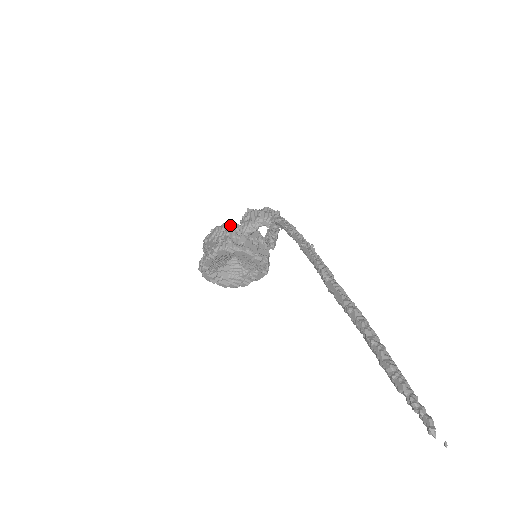
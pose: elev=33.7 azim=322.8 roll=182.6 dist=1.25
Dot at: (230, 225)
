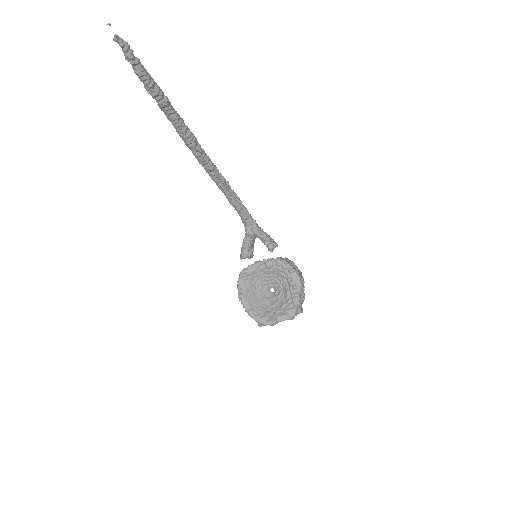
Dot at: occluded
